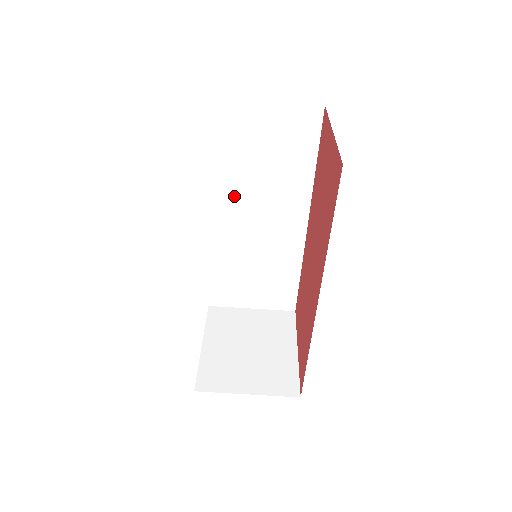
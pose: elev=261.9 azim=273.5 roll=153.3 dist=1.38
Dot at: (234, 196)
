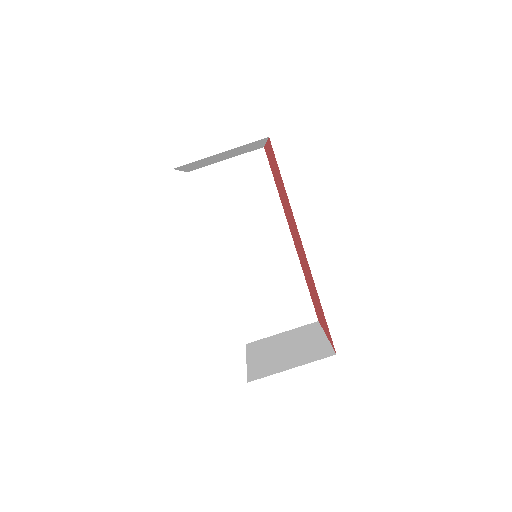
Dot at: (230, 235)
